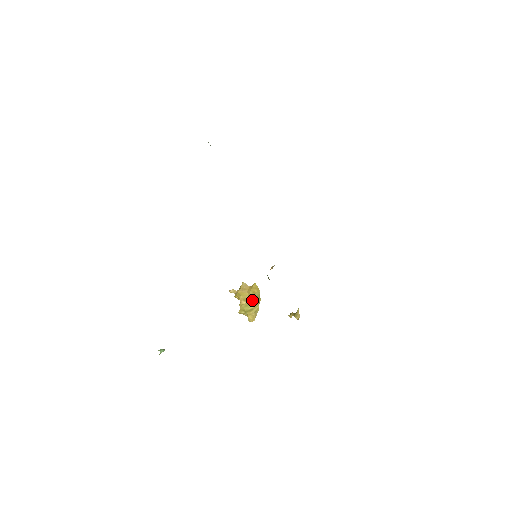
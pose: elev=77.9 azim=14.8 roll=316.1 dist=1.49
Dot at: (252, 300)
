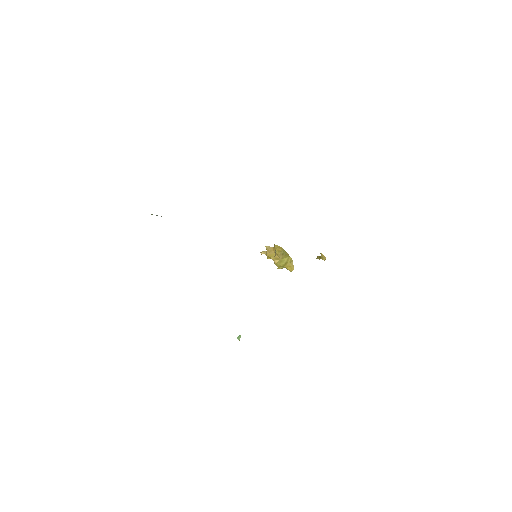
Dot at: (282, 257)
